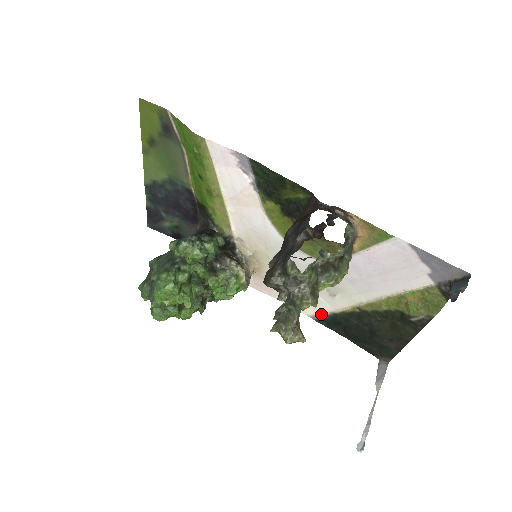
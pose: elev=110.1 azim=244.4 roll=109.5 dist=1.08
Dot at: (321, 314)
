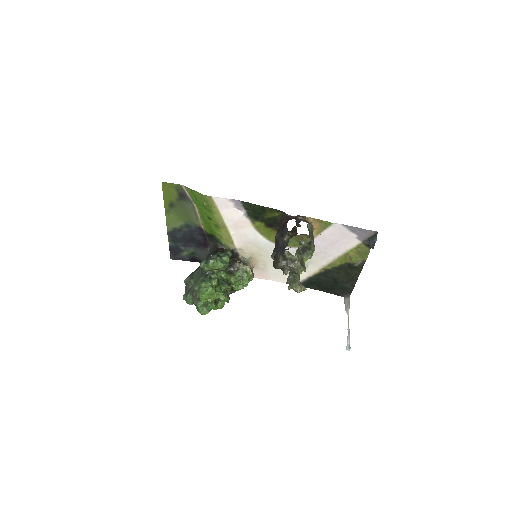
Dot at: (301, 281)
